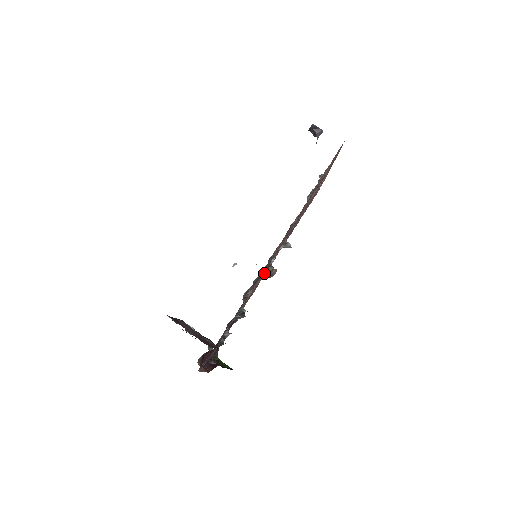
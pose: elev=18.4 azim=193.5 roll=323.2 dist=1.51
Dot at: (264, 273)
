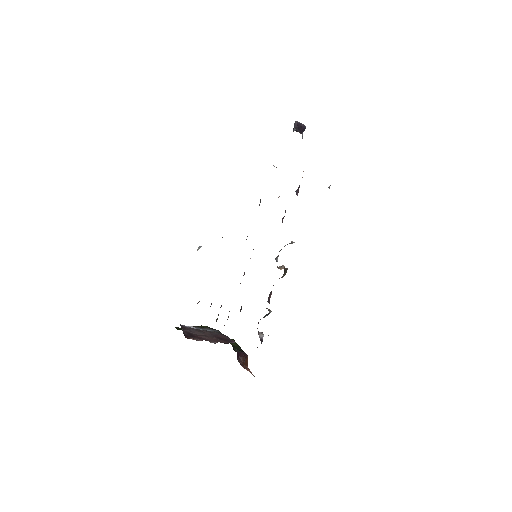
Dot at: (281, 277)
